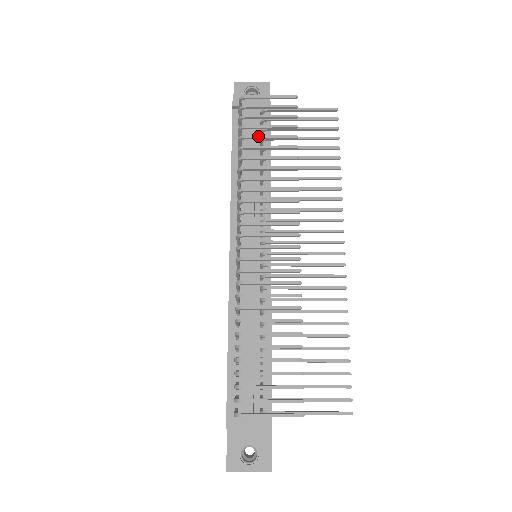
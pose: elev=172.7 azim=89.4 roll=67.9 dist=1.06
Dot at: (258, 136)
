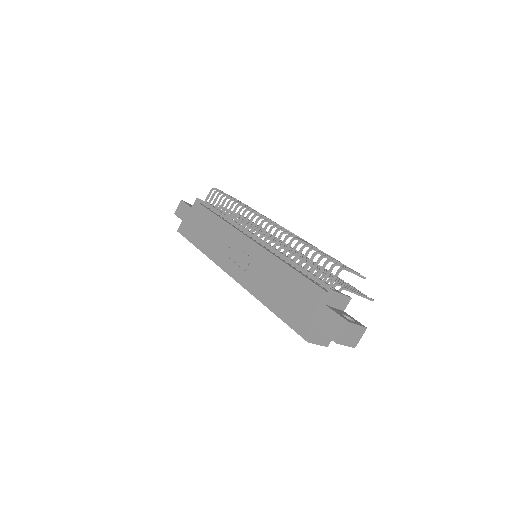
Dot at: occluded
